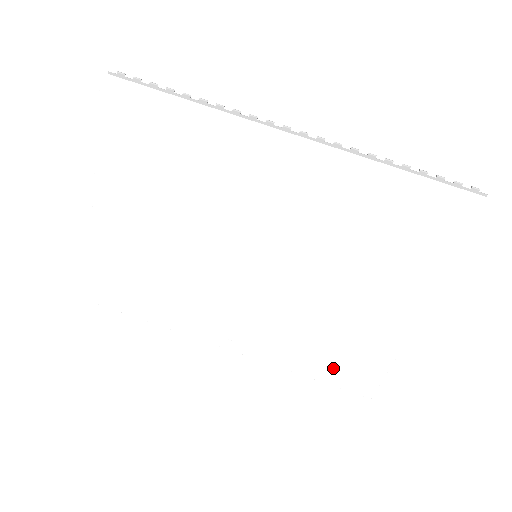
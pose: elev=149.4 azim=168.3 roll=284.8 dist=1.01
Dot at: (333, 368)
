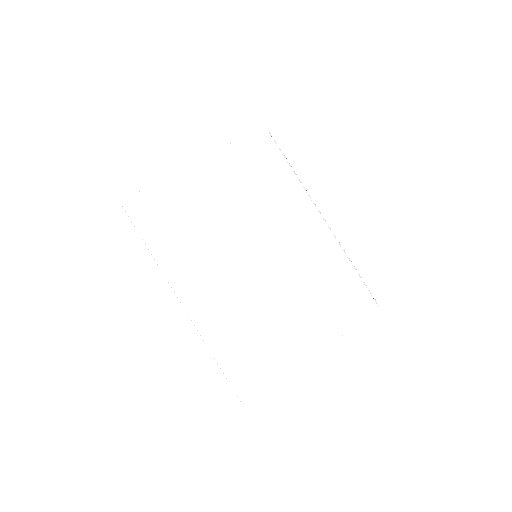
Dot at: (238, 362)
